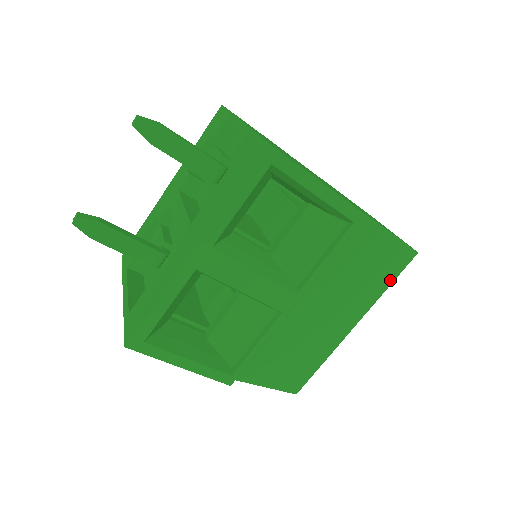
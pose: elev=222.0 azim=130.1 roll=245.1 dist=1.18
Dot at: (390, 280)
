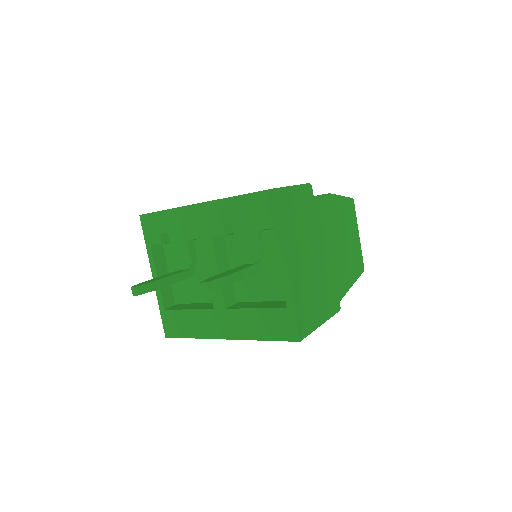
Dot at: occluded
